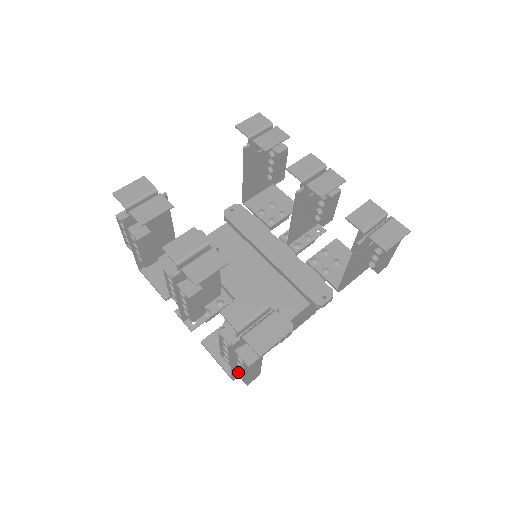
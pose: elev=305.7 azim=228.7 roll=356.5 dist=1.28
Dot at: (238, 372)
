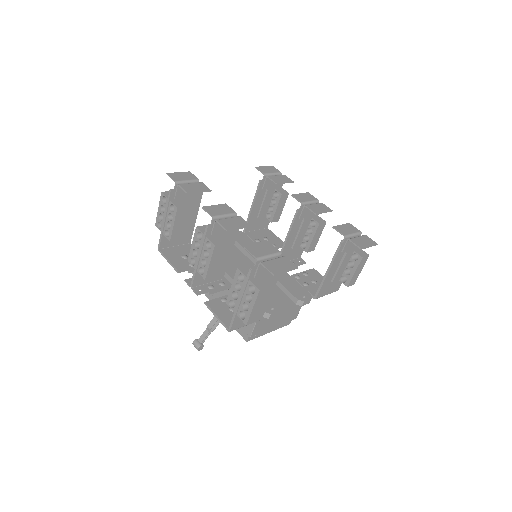
Dot at: (240, 314)
